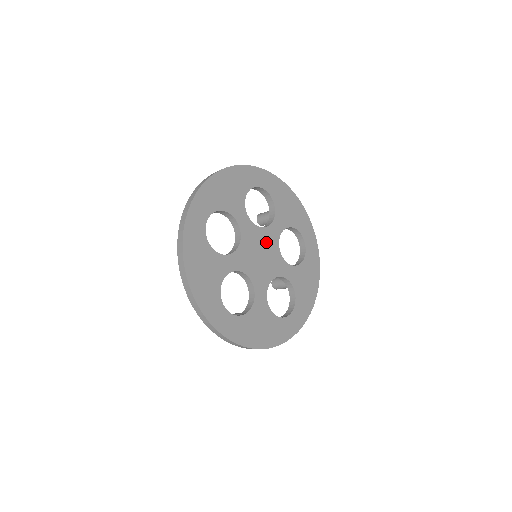
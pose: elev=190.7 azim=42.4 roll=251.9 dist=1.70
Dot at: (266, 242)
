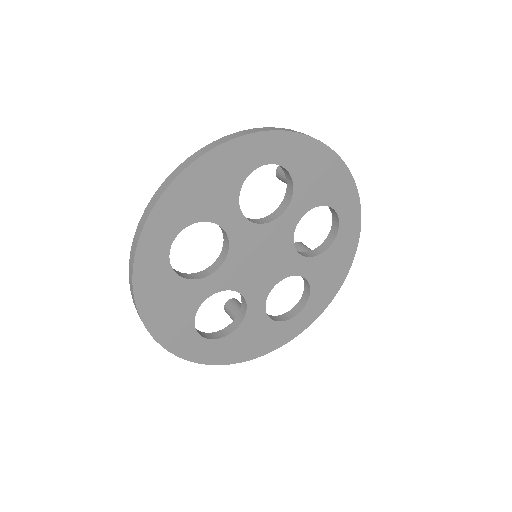
Dot at: (272, 240)
